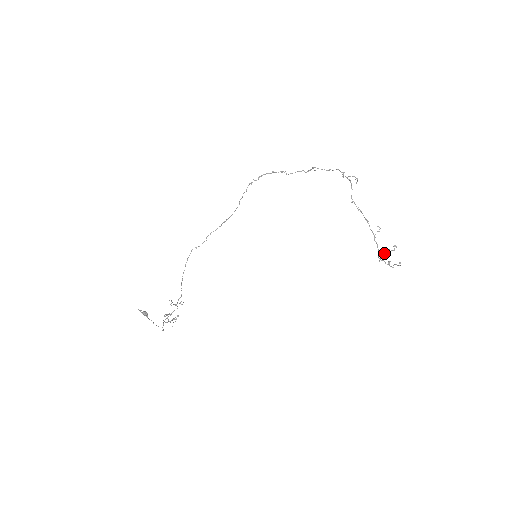
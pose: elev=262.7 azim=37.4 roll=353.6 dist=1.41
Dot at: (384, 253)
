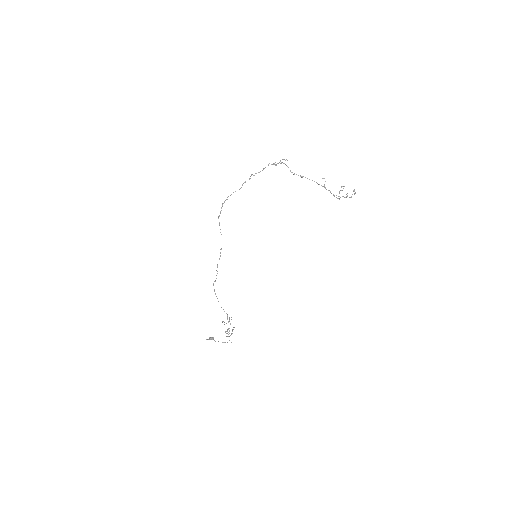
Dot at: occluded
